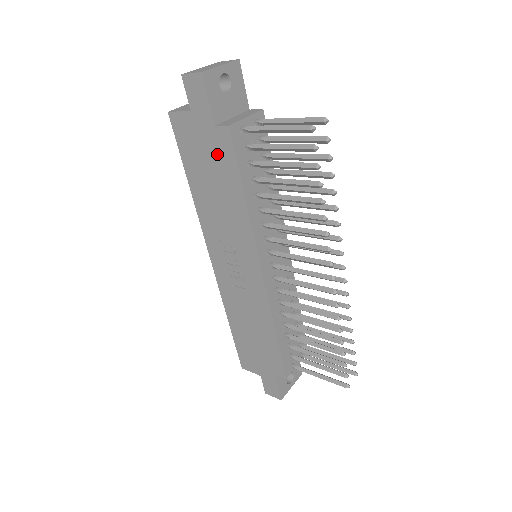
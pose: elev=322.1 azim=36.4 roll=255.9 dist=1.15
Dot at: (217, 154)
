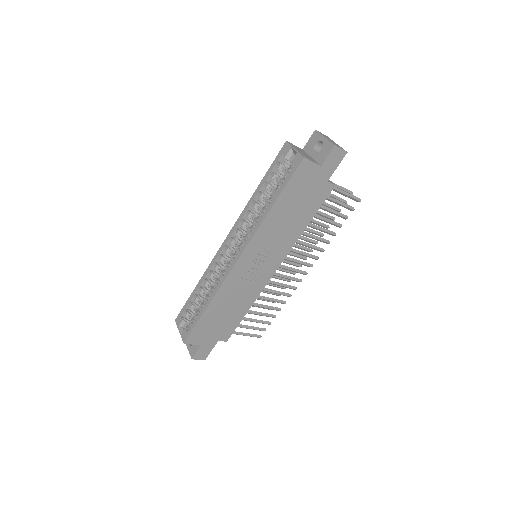
Dot at: (314, 196)
